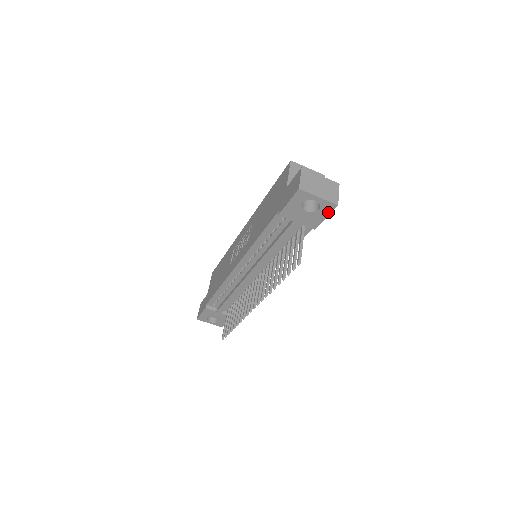
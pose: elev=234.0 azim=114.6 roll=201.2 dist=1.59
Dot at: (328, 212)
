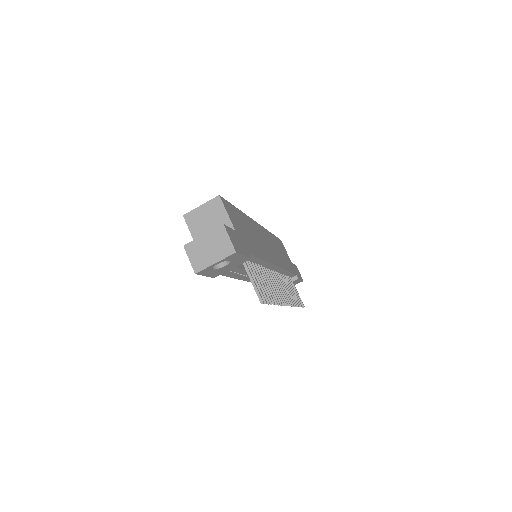
Dot at: (238, 256)
